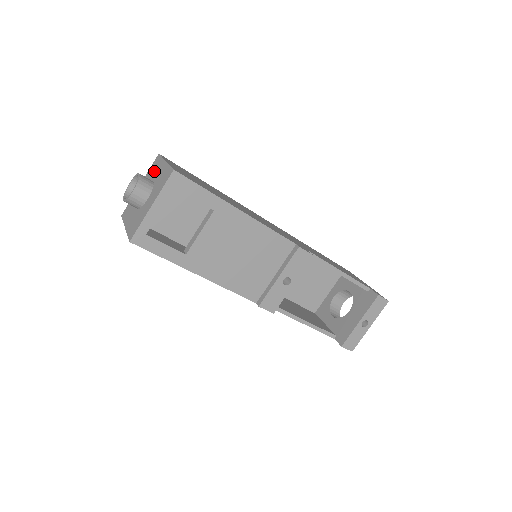
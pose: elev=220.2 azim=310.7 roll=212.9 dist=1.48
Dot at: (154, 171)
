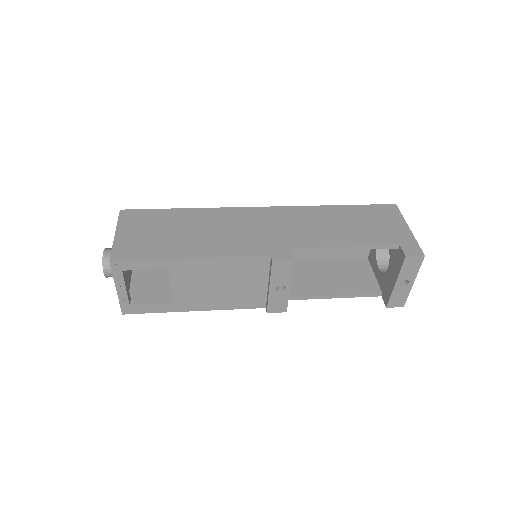
Dot at: occluded
